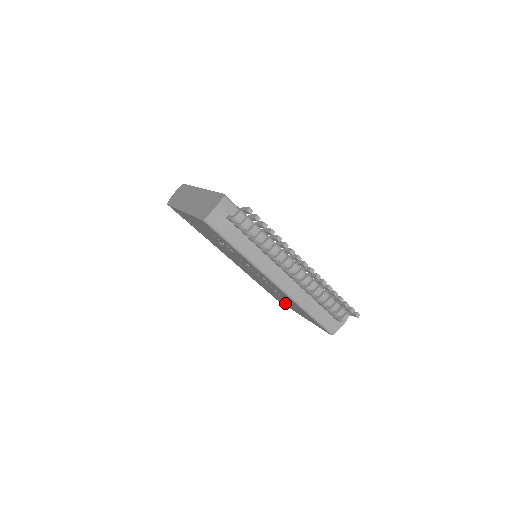
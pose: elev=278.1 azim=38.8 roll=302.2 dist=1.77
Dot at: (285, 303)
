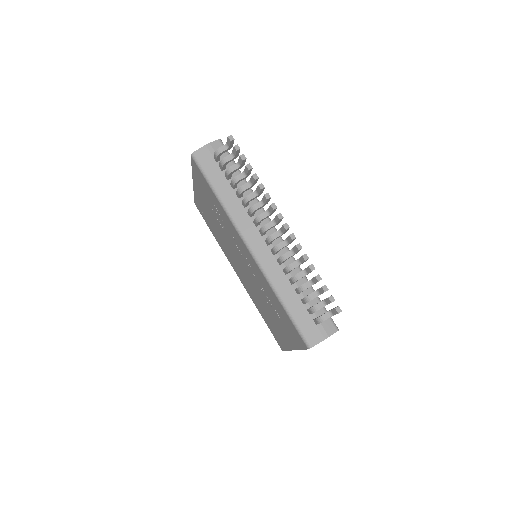
Dot at: (281, 334)
